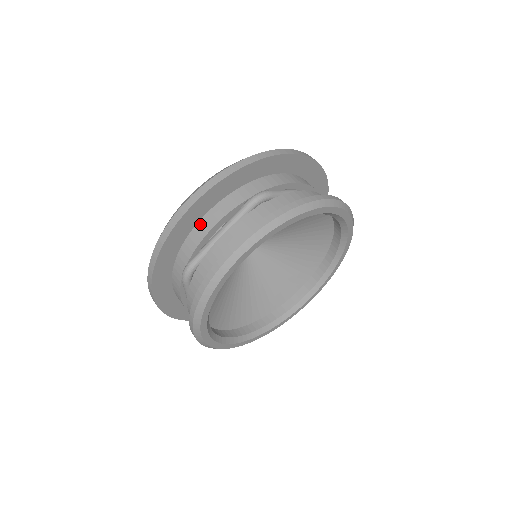
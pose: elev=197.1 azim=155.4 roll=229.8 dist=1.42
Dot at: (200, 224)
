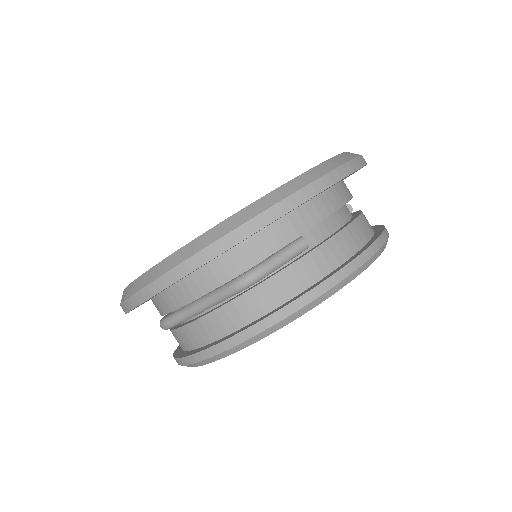
Dot at: (172, 290)
